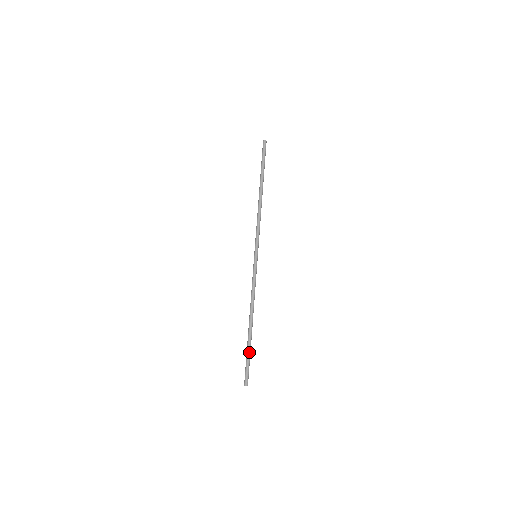
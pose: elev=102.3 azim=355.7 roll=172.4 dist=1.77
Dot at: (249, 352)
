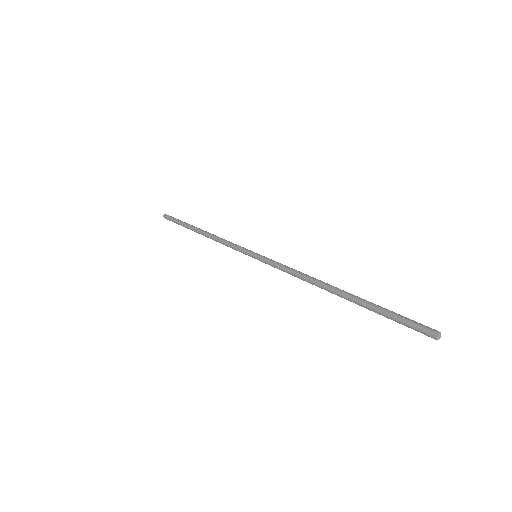
Dot at: (380, 307)
